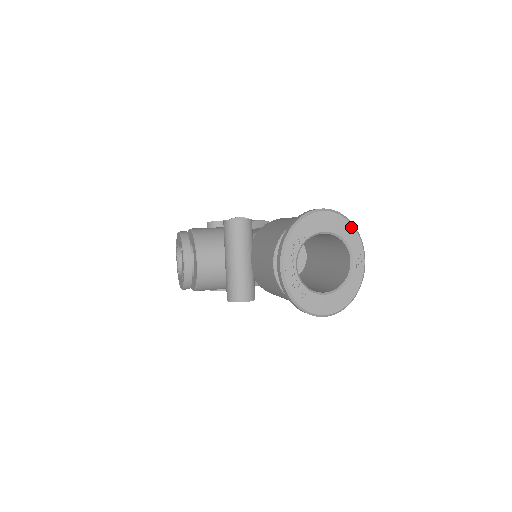
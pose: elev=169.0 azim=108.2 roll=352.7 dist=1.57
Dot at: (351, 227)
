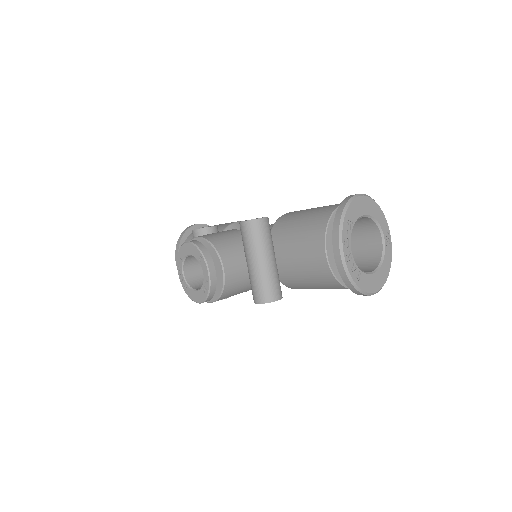
Dot at: (379, 208)
